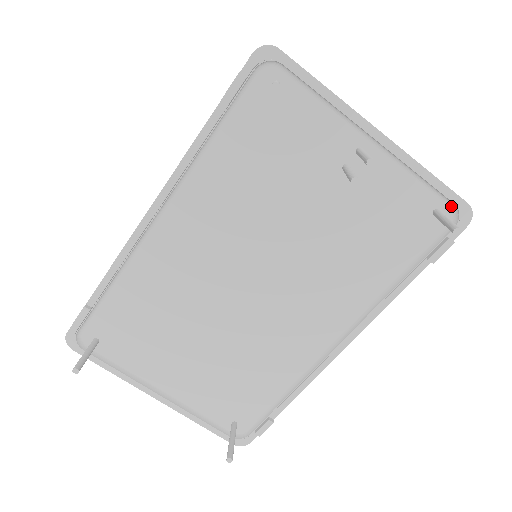
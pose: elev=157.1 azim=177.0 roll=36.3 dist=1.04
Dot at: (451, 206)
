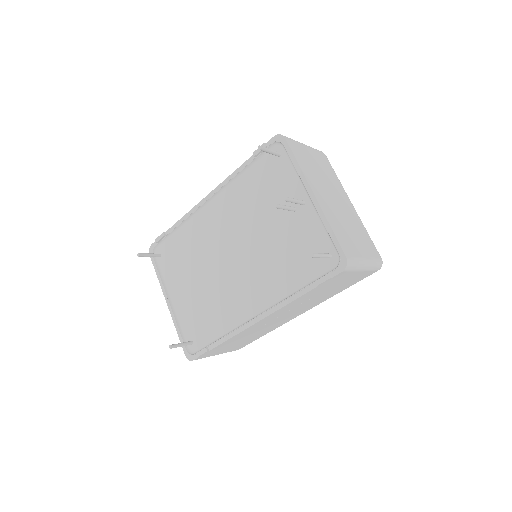
Dot at: (338, 255)
